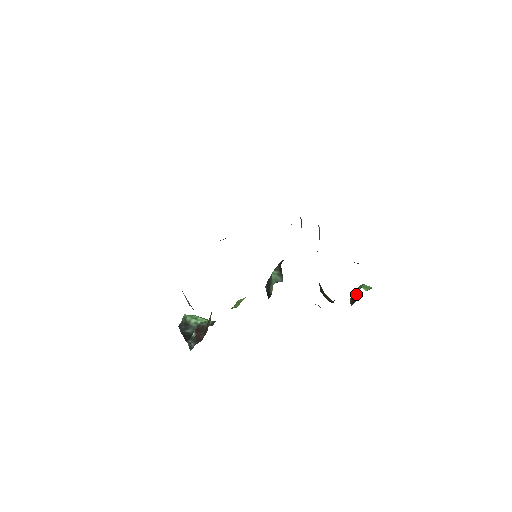
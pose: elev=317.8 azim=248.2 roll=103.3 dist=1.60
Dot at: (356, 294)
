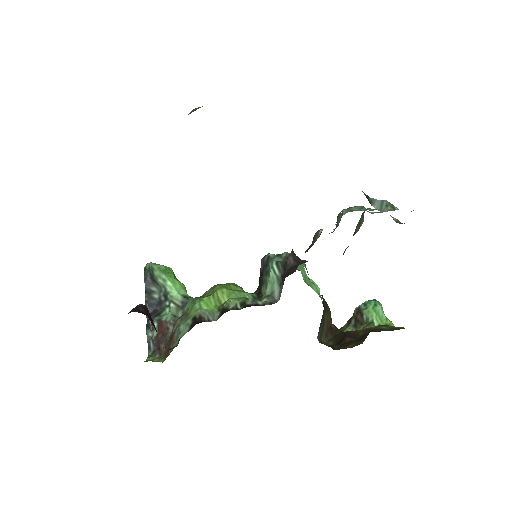
Dot at: (364, 316)
